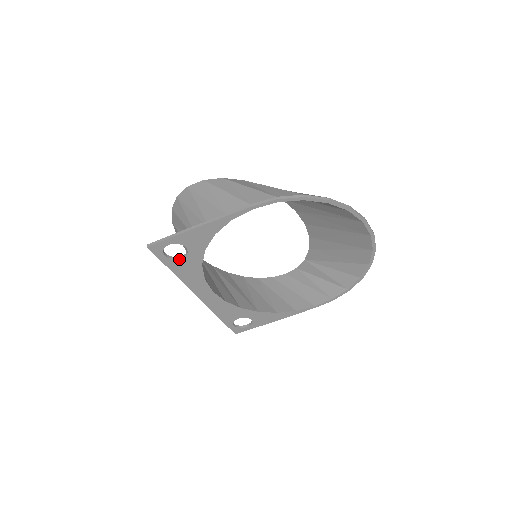
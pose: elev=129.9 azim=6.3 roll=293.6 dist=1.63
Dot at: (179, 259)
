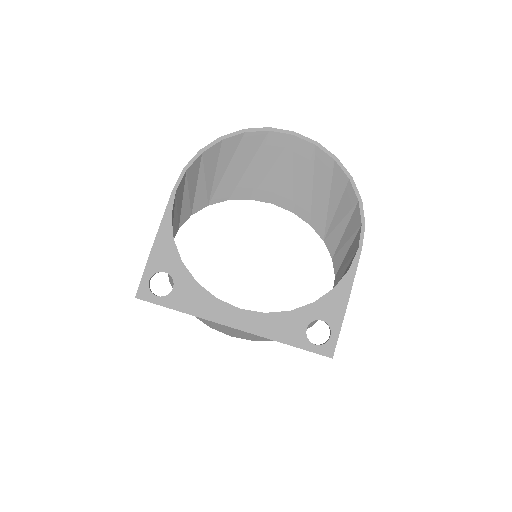
Dot at: (172, 291)
